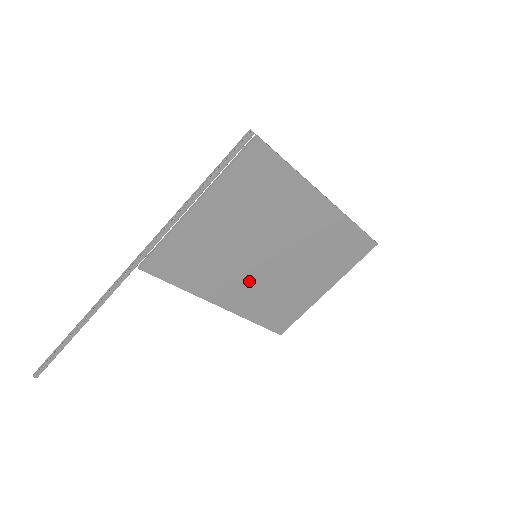
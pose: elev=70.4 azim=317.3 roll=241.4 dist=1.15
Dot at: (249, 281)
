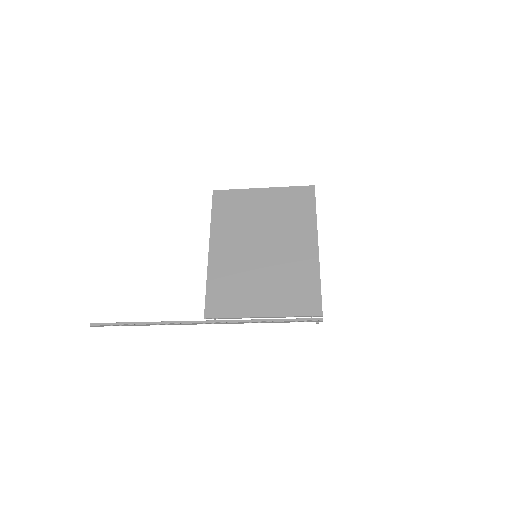
Dot at: (238, 247)
